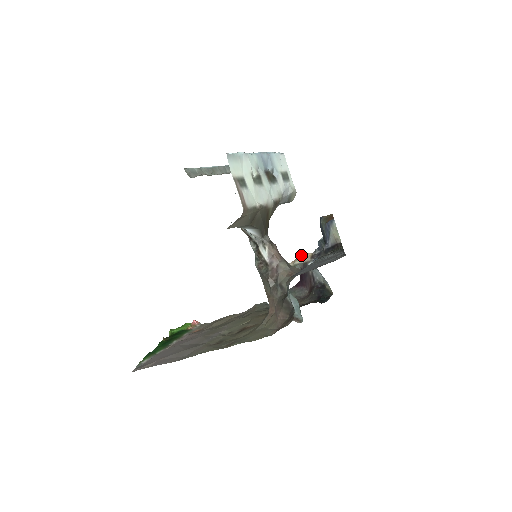
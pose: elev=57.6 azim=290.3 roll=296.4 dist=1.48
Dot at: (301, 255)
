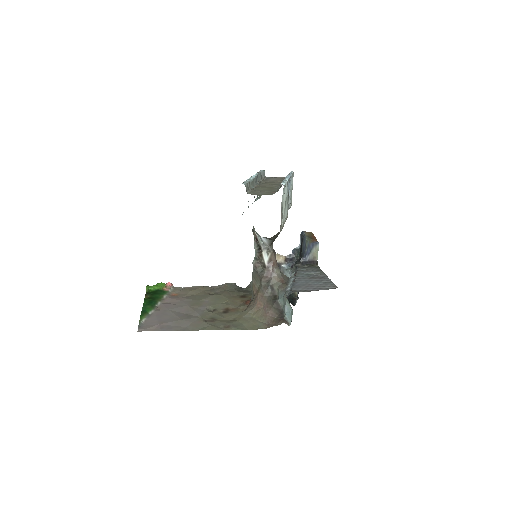
Dot at: (277, 256)
